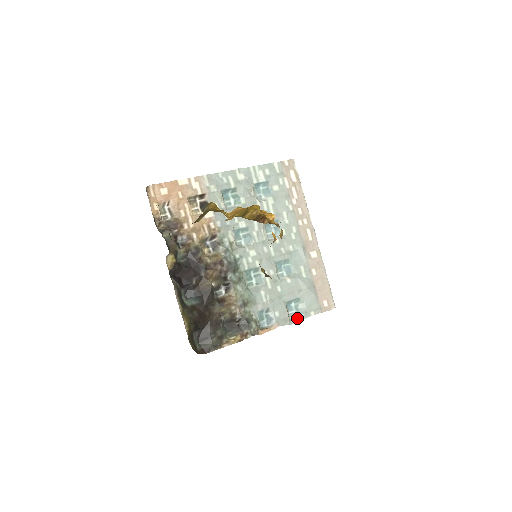
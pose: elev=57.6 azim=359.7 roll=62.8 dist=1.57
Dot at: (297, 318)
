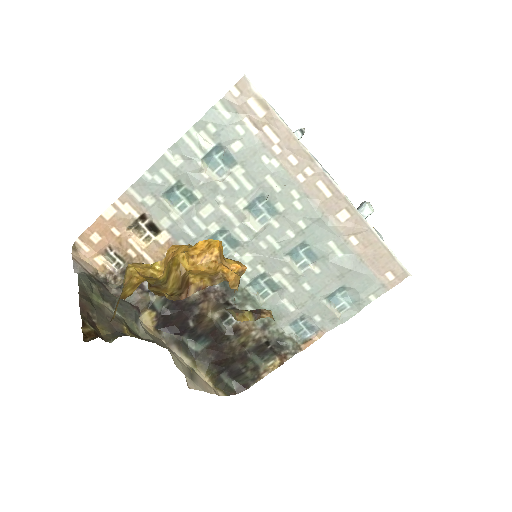
Dot at: (351, 310)
